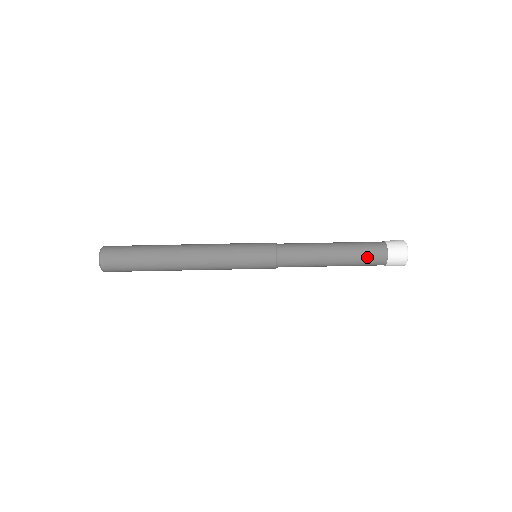
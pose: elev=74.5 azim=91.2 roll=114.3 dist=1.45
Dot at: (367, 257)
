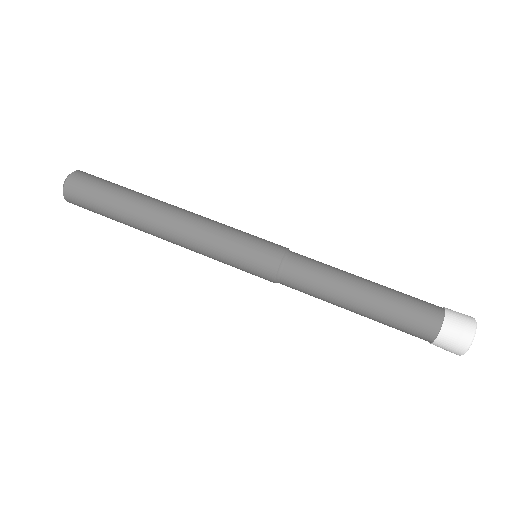
Dot at: (408, 320)
